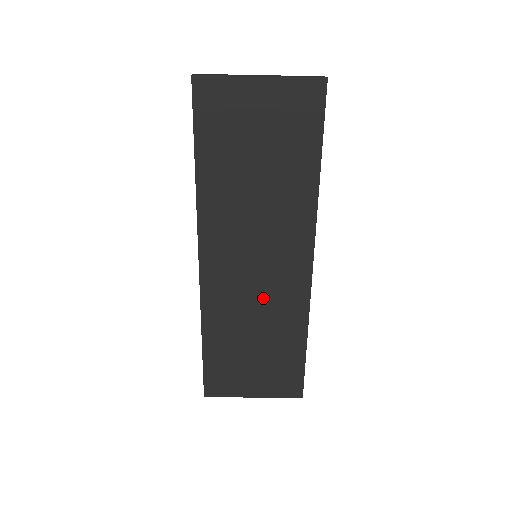
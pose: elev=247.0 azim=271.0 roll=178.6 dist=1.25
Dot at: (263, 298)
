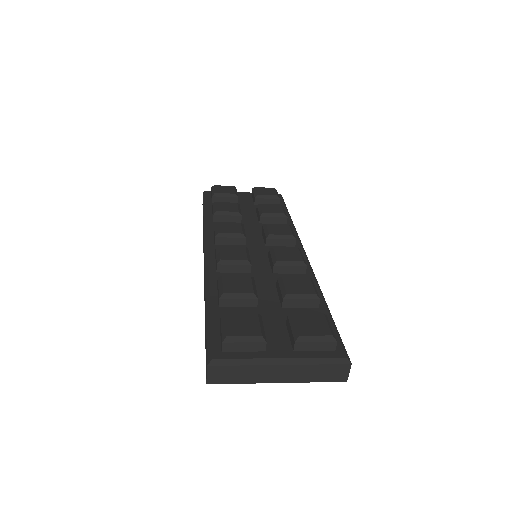
Dot at: occluded
